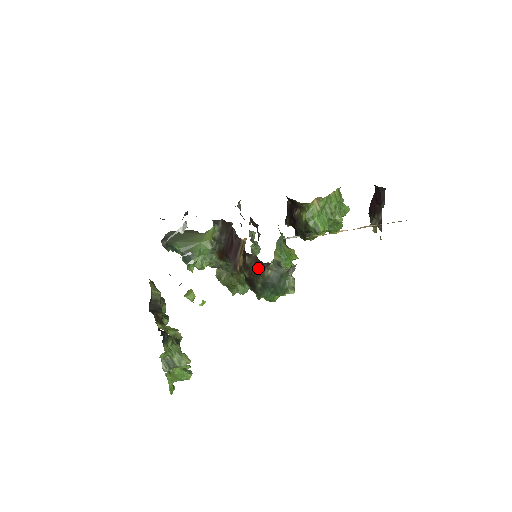
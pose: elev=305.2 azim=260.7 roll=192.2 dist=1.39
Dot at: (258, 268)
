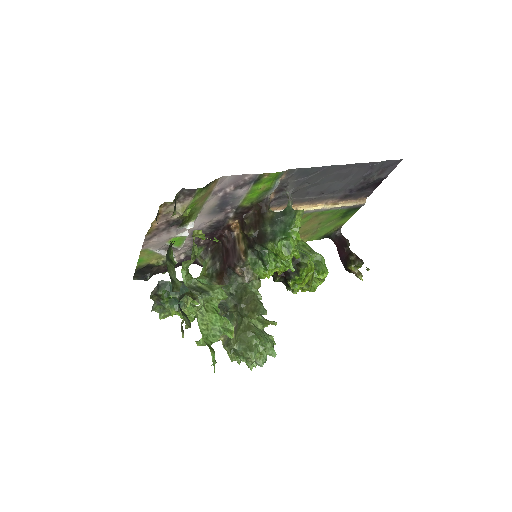
Dot at: (259, 218)
